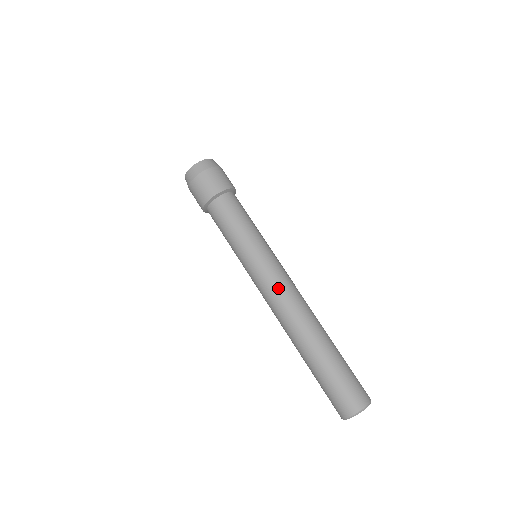
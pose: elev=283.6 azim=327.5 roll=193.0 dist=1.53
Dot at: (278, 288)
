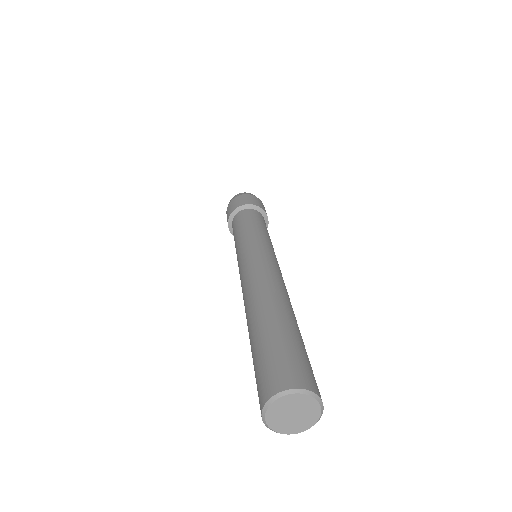
Dot at: (257, 263)
